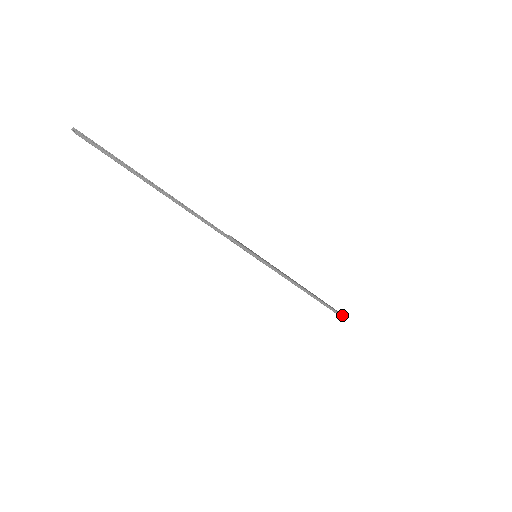
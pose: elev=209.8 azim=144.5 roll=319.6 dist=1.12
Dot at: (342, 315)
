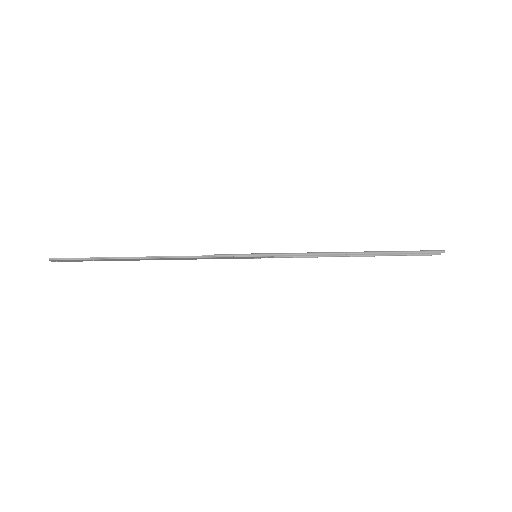
Dot at: (443, 250)
